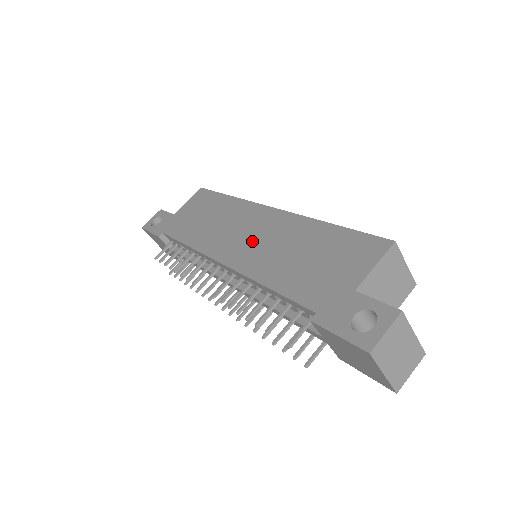
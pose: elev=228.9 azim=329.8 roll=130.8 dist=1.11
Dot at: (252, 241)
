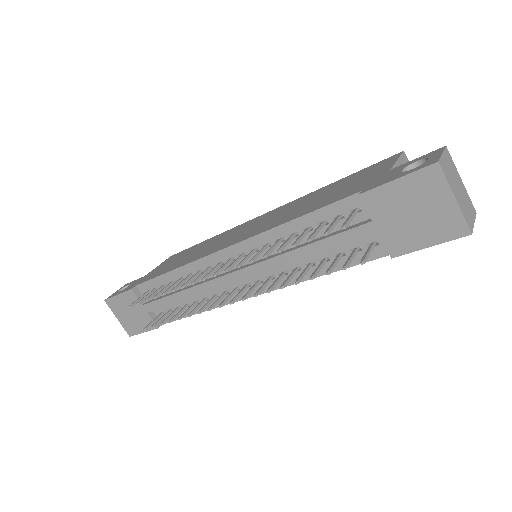
Dot at: (255, 226)
